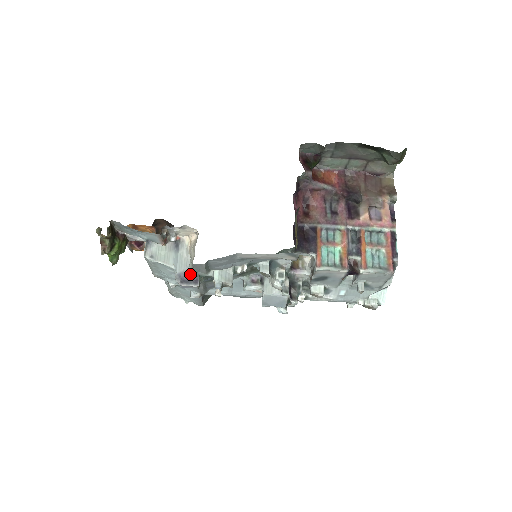
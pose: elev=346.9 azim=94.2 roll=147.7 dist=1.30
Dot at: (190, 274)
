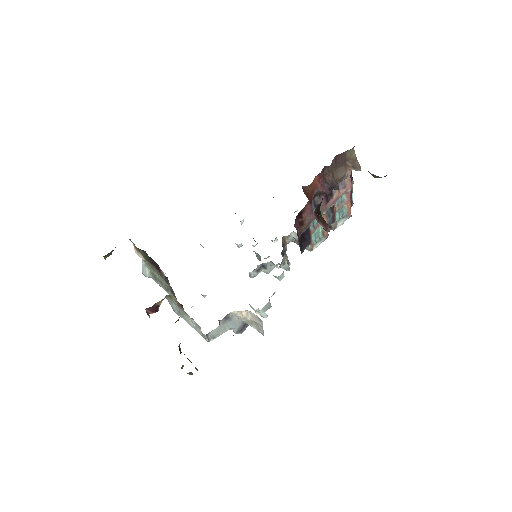
Dot at: (244, 324)
